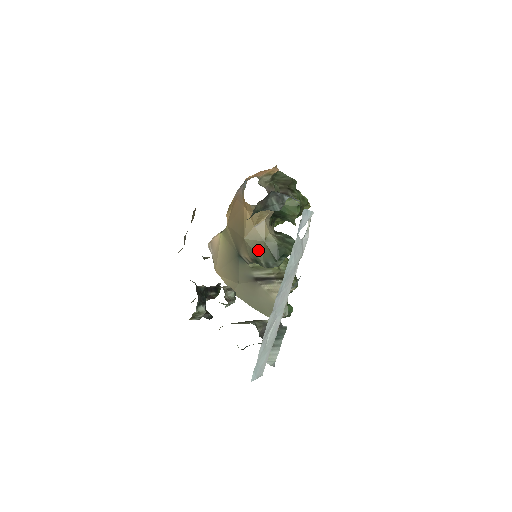
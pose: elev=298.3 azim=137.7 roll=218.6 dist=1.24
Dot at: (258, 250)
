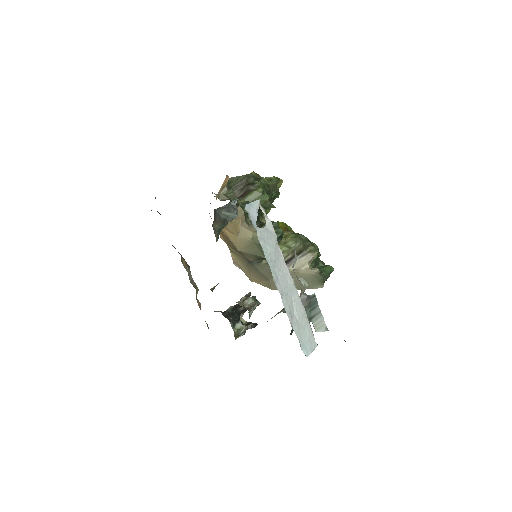
Dot at: (254, 251)
